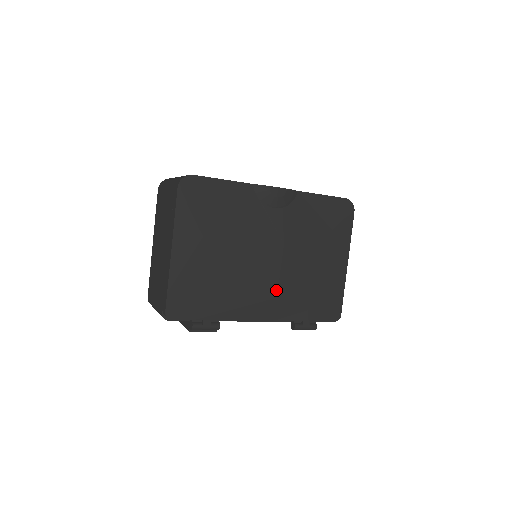
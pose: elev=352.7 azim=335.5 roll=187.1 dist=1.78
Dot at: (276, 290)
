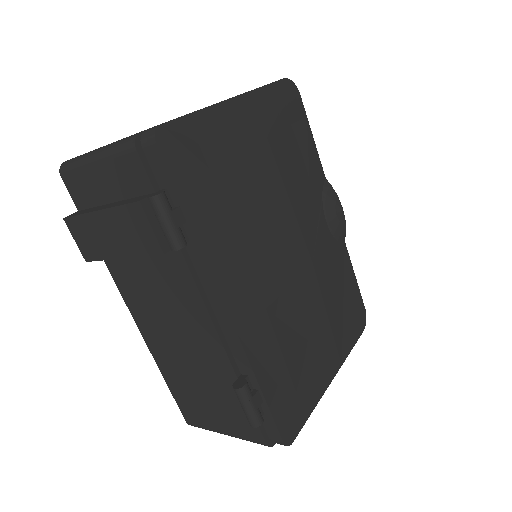
Dot at: (272, 299)
